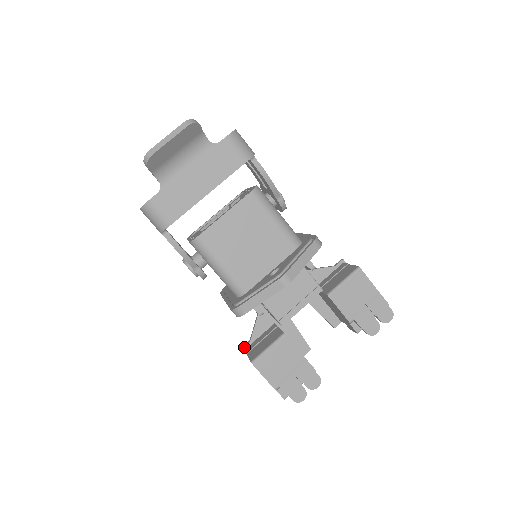
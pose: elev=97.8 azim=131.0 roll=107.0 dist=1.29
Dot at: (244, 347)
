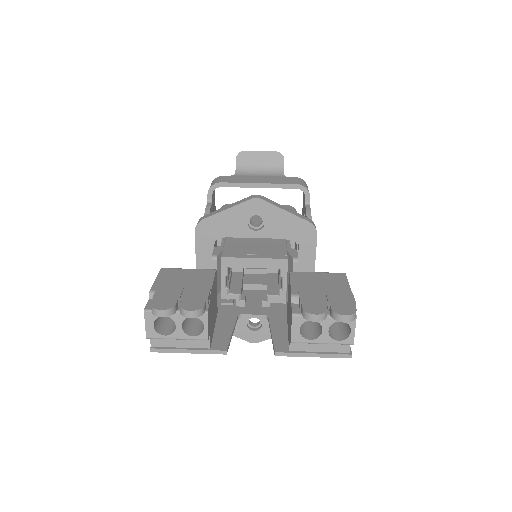
Dot at: occluded
